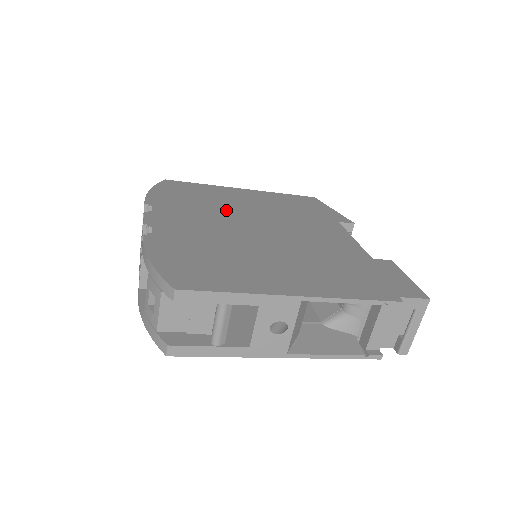
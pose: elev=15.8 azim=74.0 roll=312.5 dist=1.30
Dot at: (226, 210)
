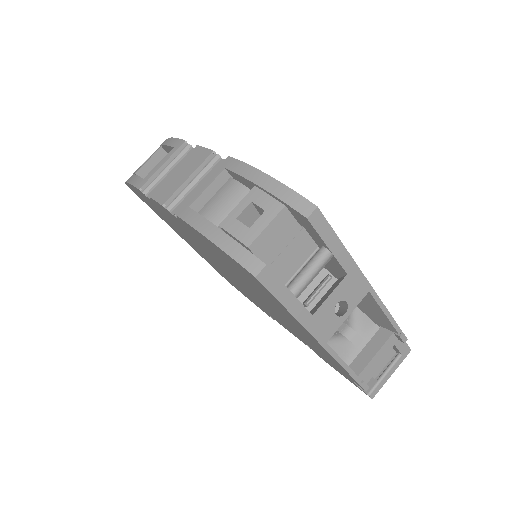
Dot at: occluded
